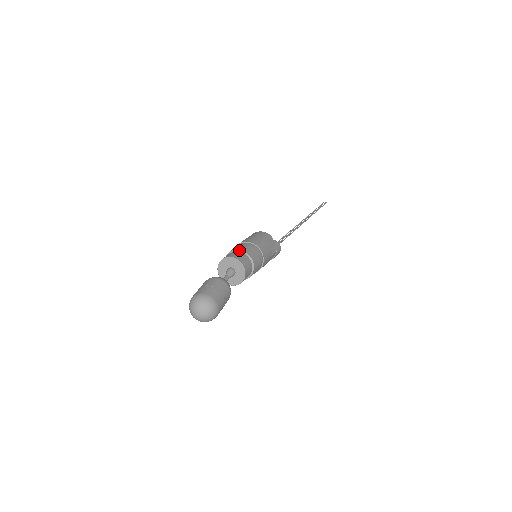
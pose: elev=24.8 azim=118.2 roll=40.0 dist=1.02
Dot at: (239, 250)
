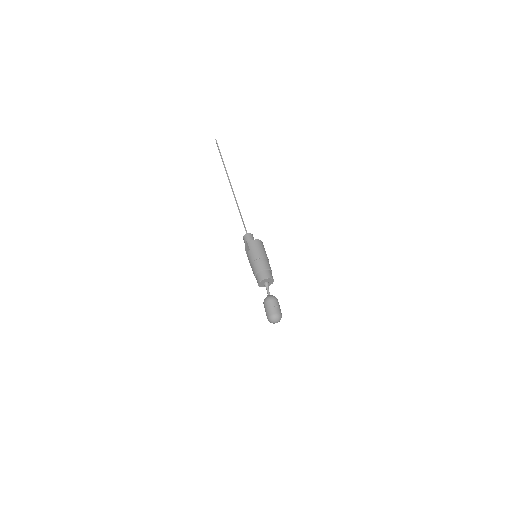
Dot at: (269, 270)
